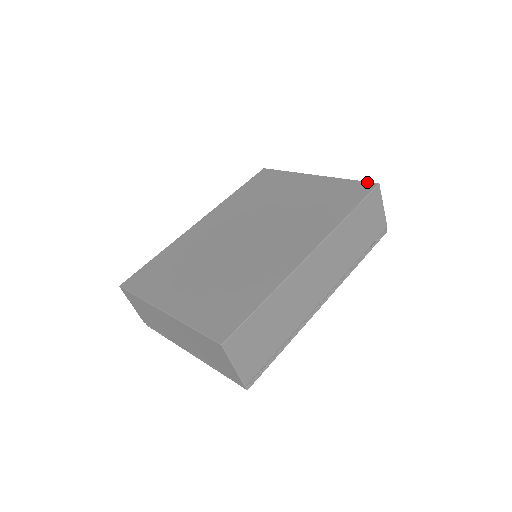
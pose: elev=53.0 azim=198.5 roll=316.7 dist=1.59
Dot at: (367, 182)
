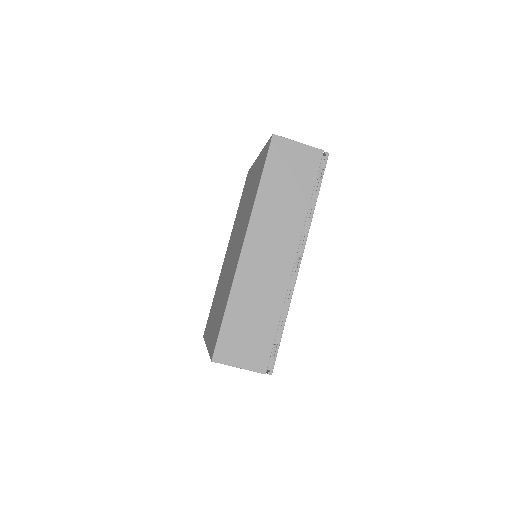
Dot at: (269, 139)
